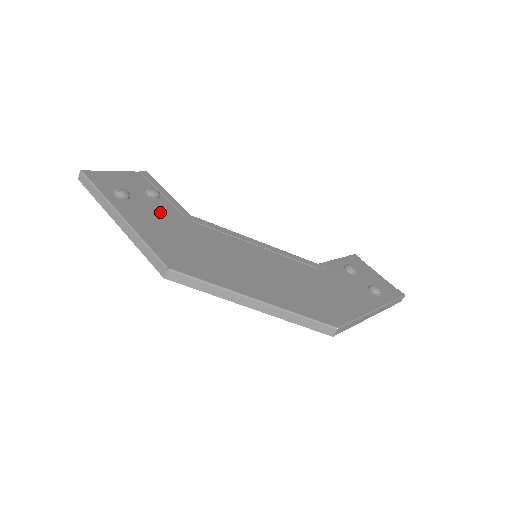
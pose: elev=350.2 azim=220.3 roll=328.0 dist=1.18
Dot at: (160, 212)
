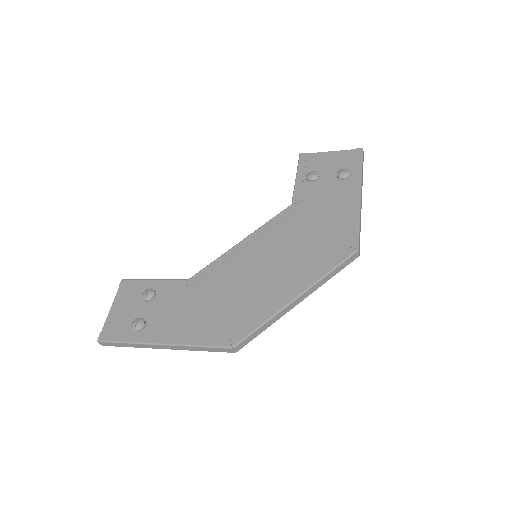
Dot at: (172, 306)
